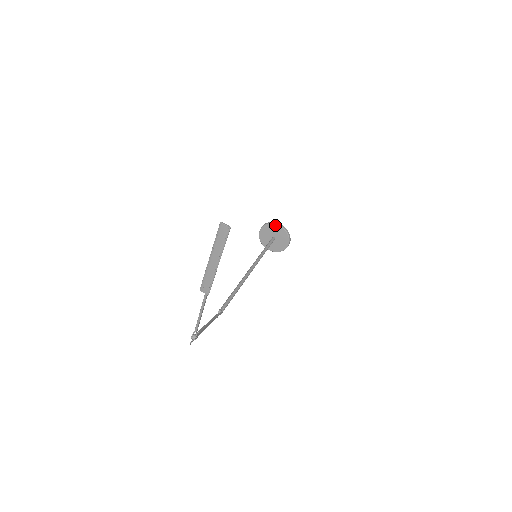
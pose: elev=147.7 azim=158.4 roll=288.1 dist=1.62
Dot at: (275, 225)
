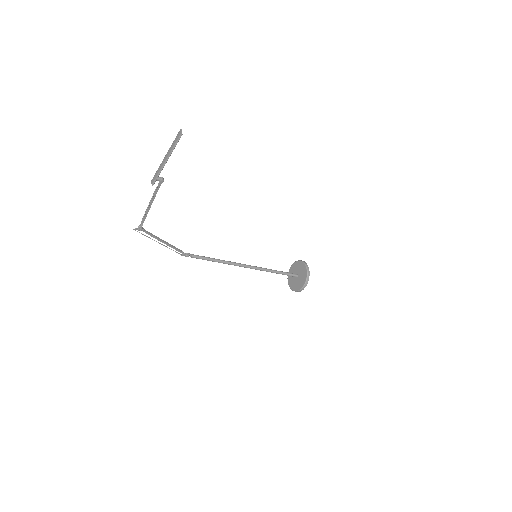
Dot at: (304, 265)
